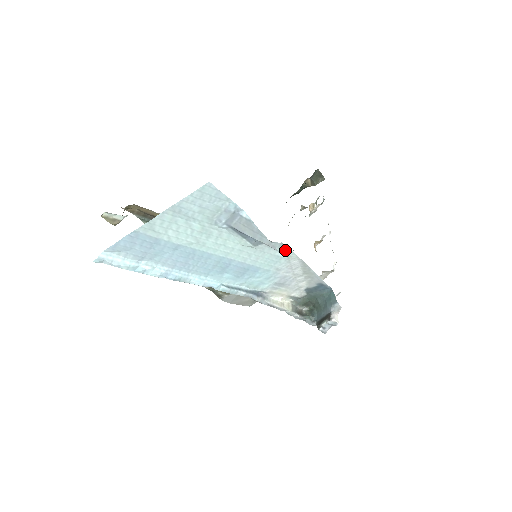
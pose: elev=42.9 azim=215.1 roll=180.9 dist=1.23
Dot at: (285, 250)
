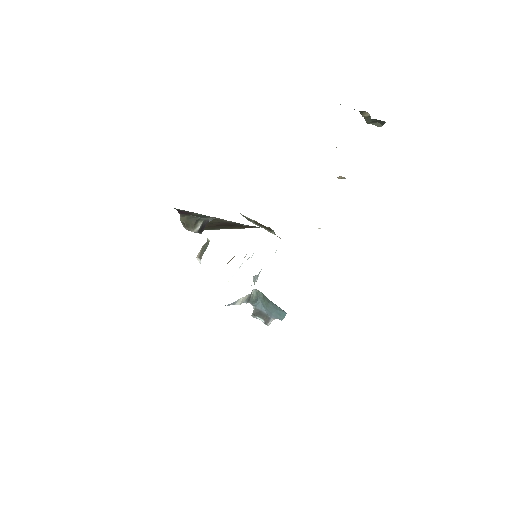
Dot at: occluded
